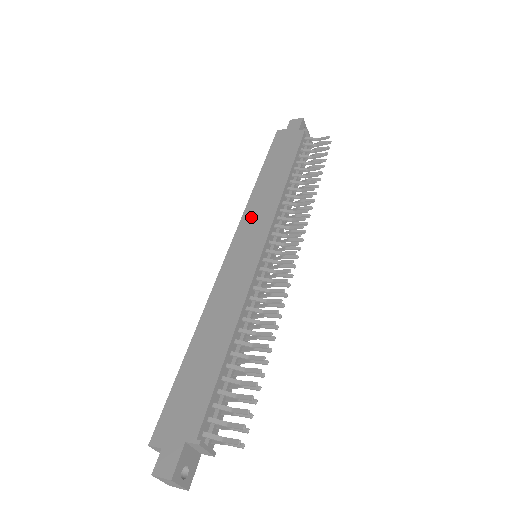
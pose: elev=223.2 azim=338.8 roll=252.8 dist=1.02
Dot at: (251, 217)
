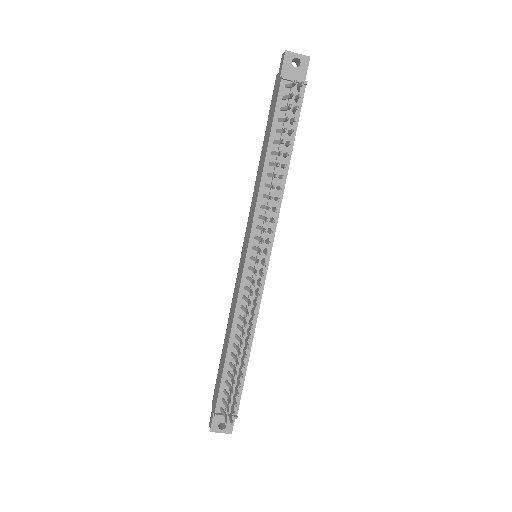
Dot at: (250, 215)
